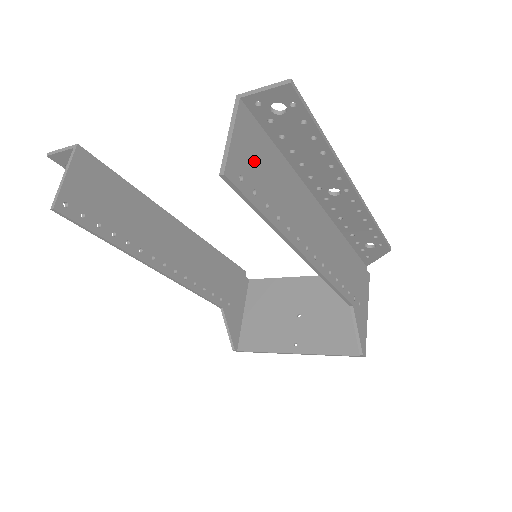
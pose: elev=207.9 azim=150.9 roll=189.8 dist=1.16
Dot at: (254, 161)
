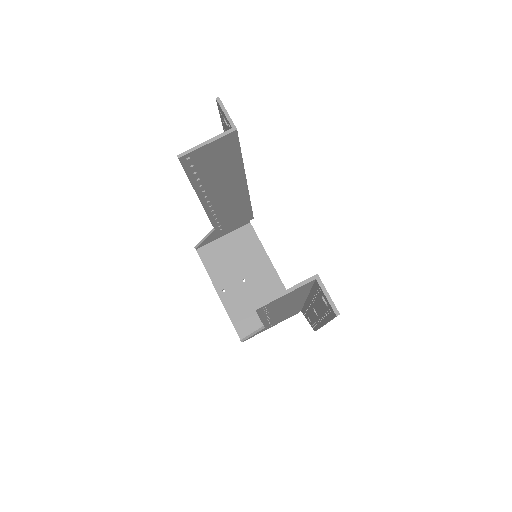
Dot at: (285, 298)
